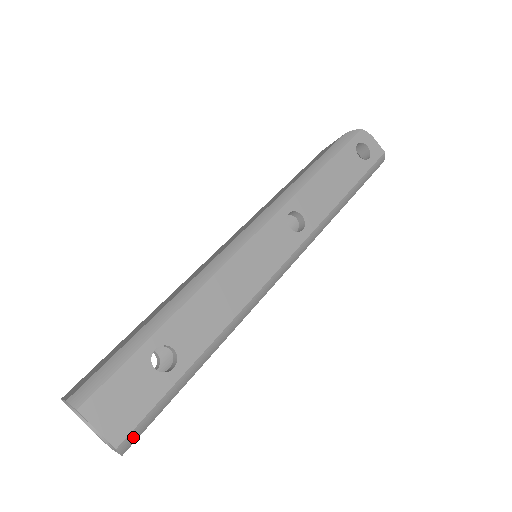
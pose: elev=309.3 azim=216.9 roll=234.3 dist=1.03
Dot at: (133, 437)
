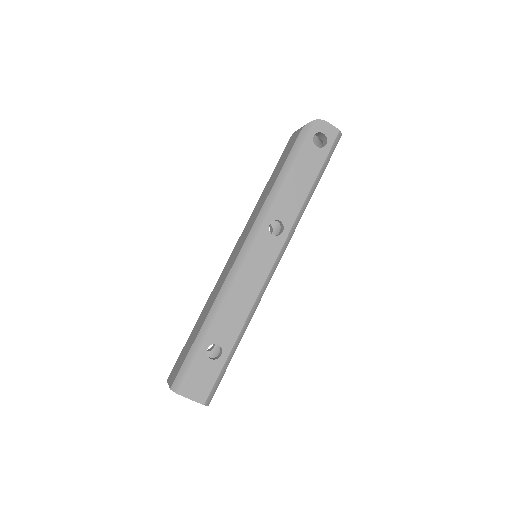
Dot at: (211, 396)
